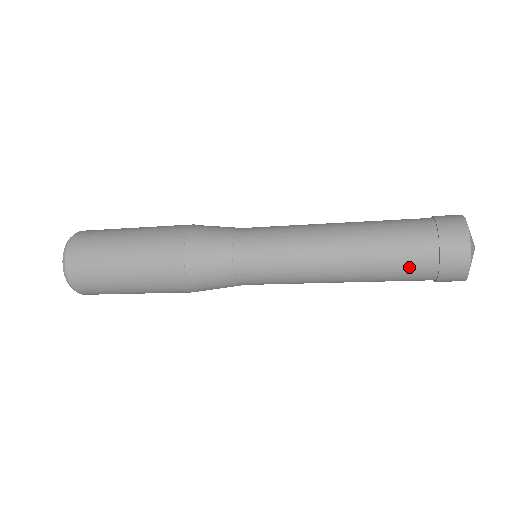
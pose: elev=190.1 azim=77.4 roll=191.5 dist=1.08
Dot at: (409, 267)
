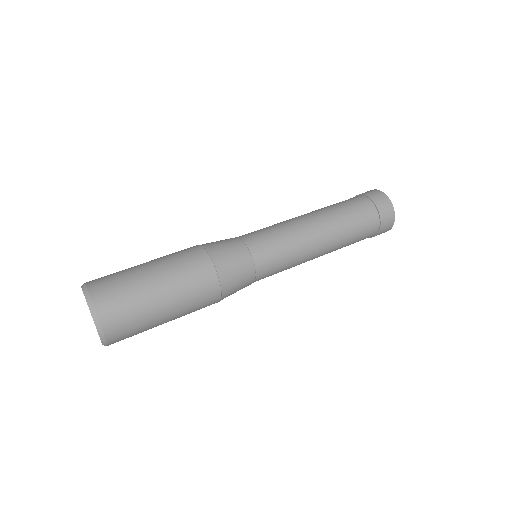
Dot at: occluded
